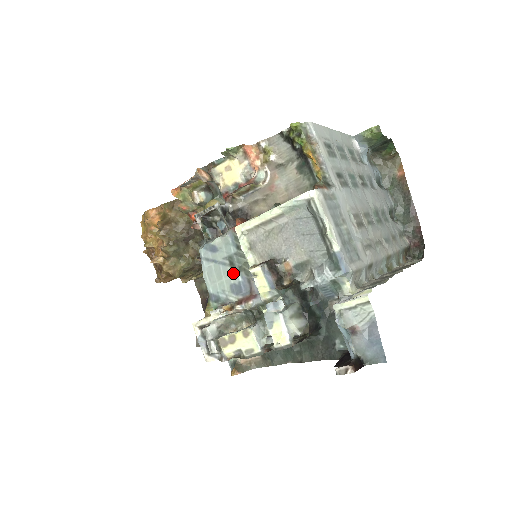
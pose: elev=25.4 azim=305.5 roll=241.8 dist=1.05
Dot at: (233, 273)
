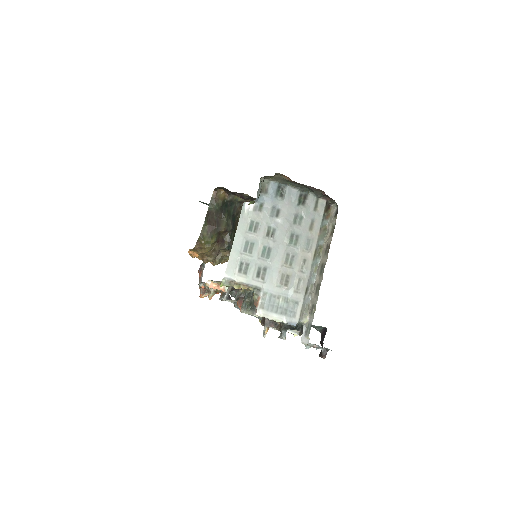
Dot at: occluded
